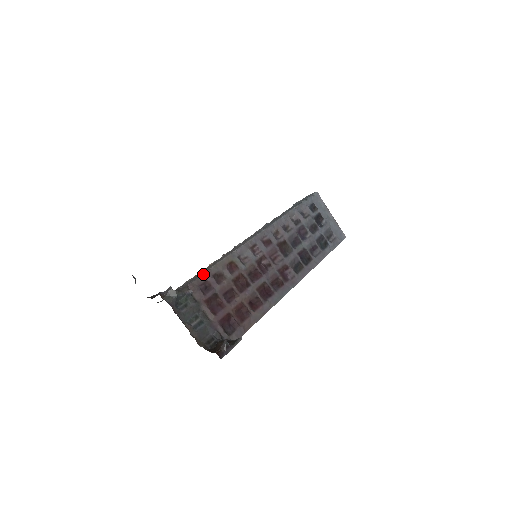
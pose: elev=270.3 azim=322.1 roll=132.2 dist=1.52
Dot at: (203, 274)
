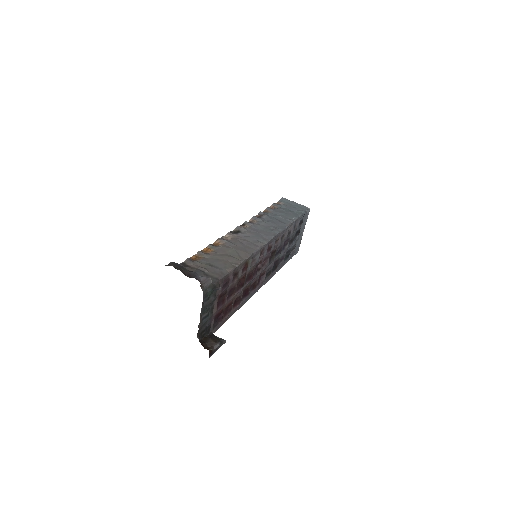
Dot at: (230, 271)
